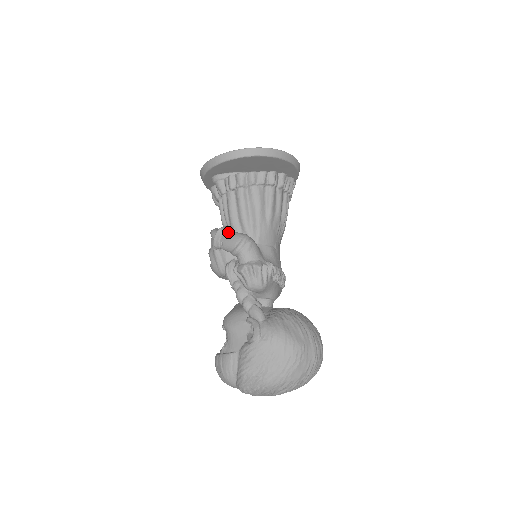
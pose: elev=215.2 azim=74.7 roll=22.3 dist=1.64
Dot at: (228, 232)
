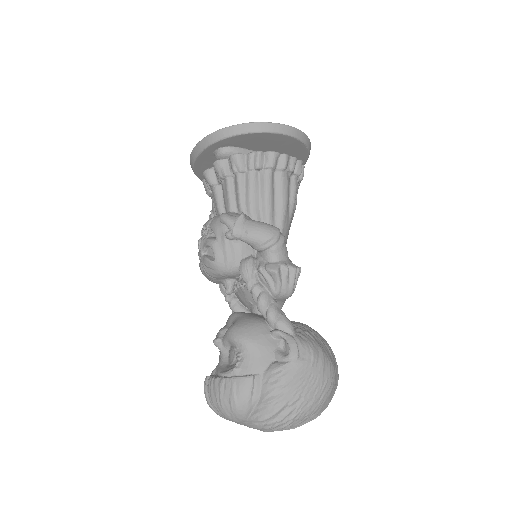
Dot at: (253, 220)
